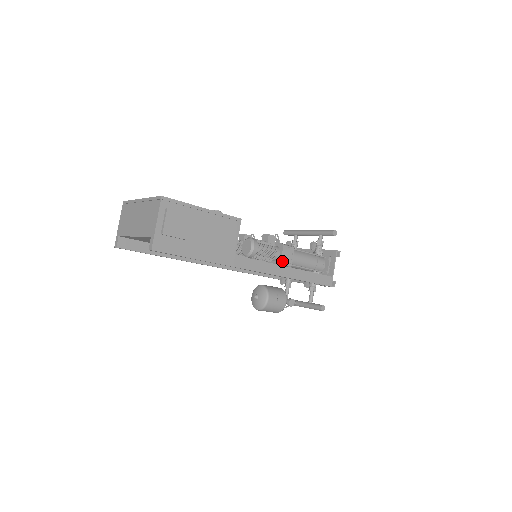
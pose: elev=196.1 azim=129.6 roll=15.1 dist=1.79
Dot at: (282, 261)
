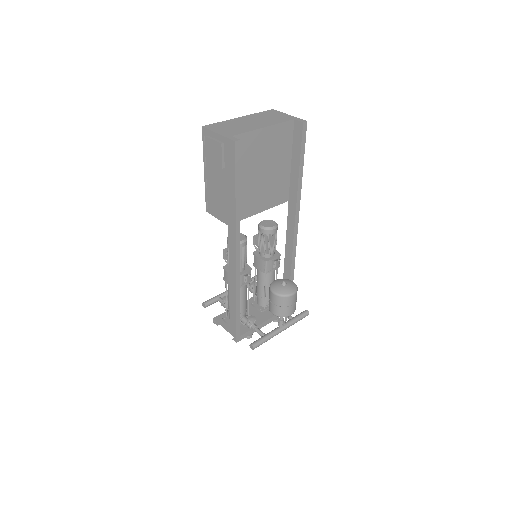
Dot at: occluded
